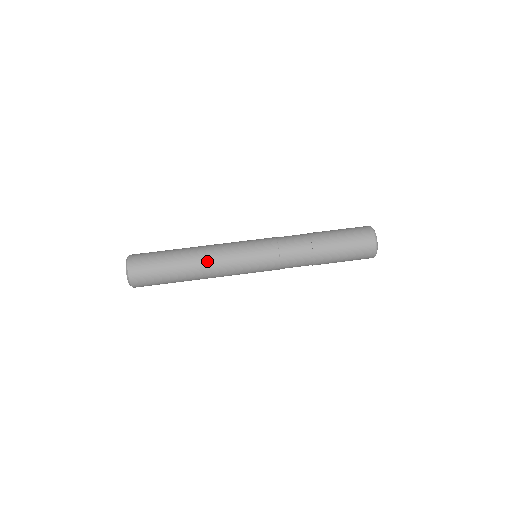
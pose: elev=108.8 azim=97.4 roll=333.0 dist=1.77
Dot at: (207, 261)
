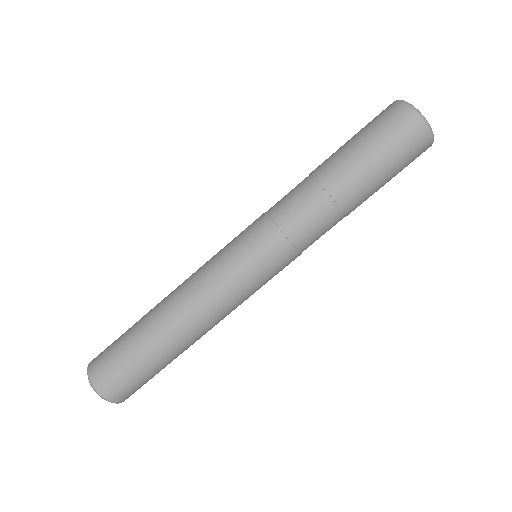
Dot at: (208, 327)
